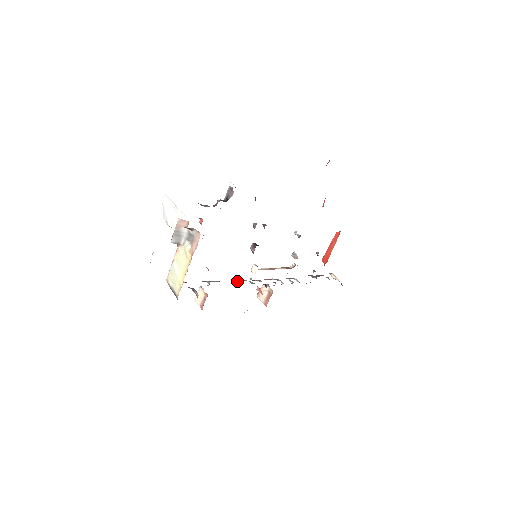
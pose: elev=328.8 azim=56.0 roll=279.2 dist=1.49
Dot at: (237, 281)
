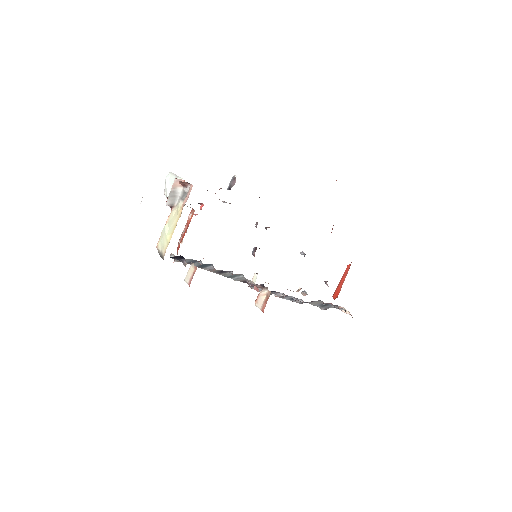
Dot at: (232, 272)
